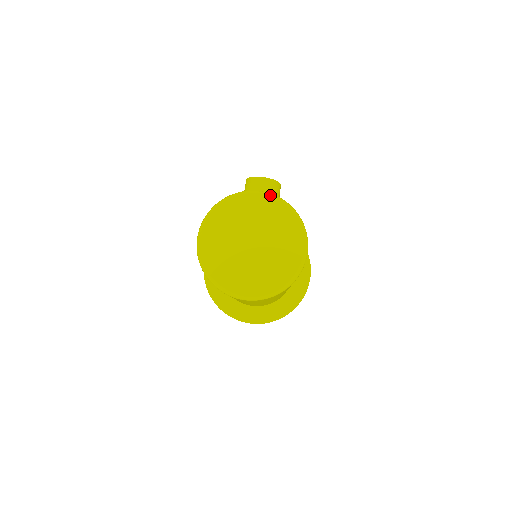
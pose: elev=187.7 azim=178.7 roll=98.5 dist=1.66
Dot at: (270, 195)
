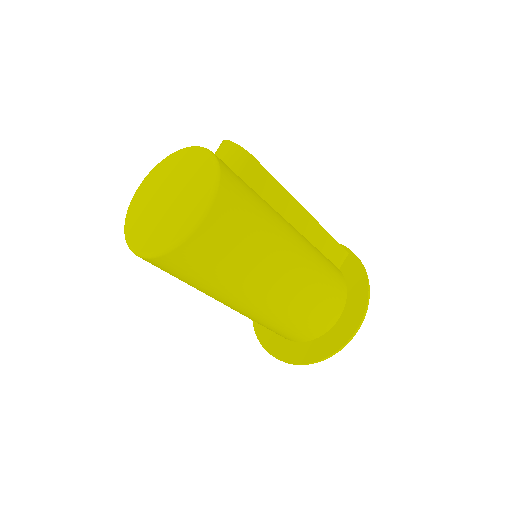
Dot at: (206, 151)
